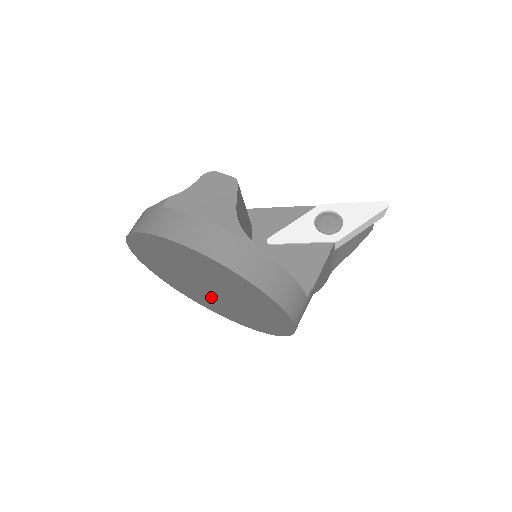
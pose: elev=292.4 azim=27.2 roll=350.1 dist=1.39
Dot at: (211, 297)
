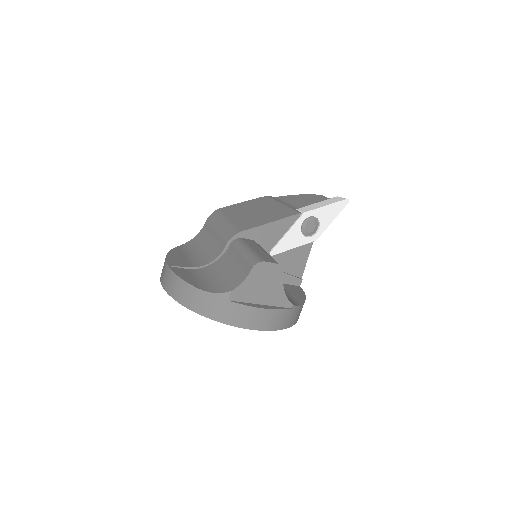
Dot at: occluded
